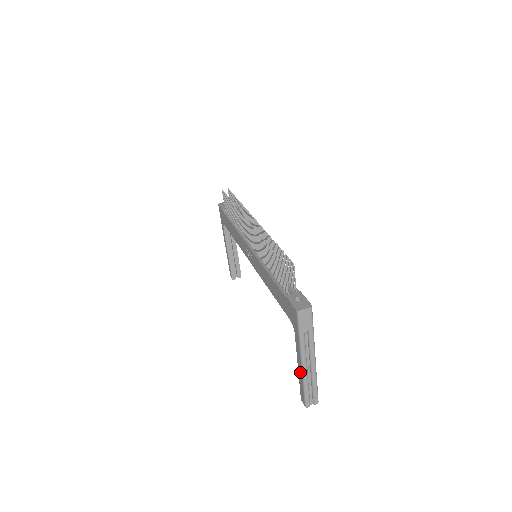
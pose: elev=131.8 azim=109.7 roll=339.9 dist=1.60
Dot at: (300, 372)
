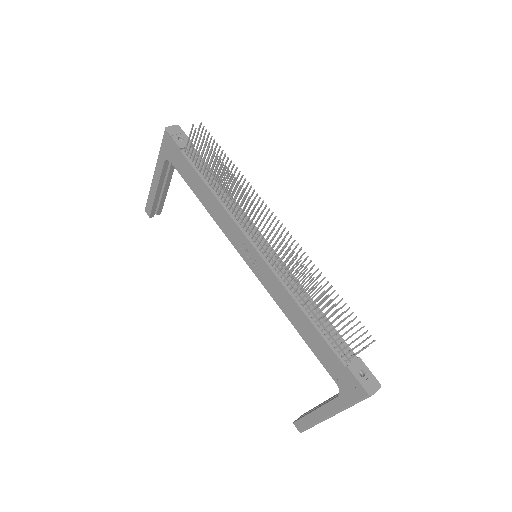
Dot at: (317, 417)
